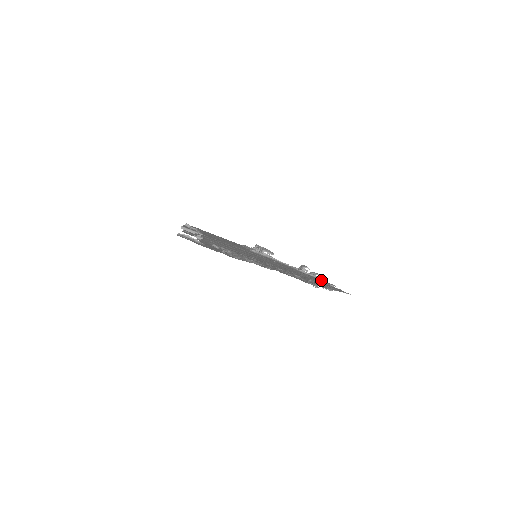
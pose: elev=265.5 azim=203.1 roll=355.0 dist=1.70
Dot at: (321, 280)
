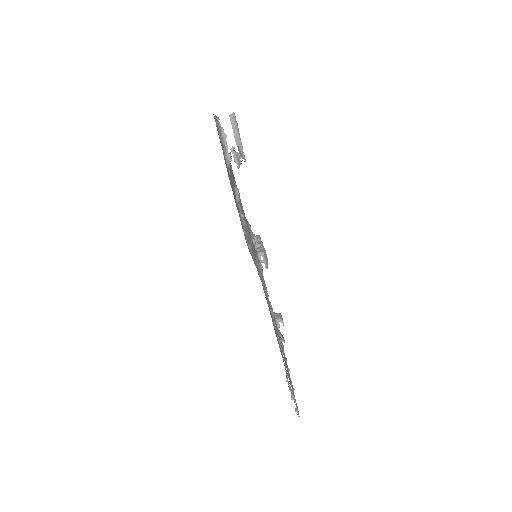
Dot at: occluded
